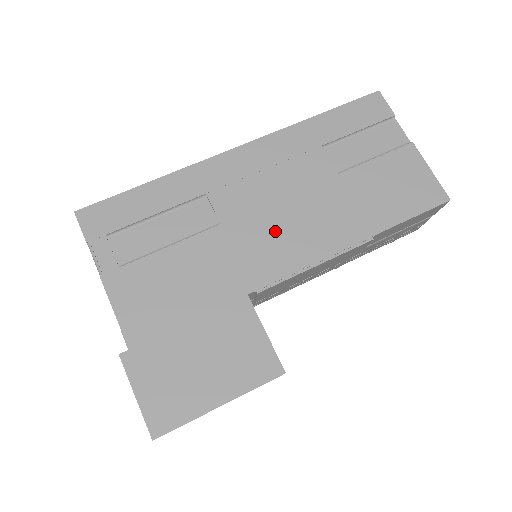
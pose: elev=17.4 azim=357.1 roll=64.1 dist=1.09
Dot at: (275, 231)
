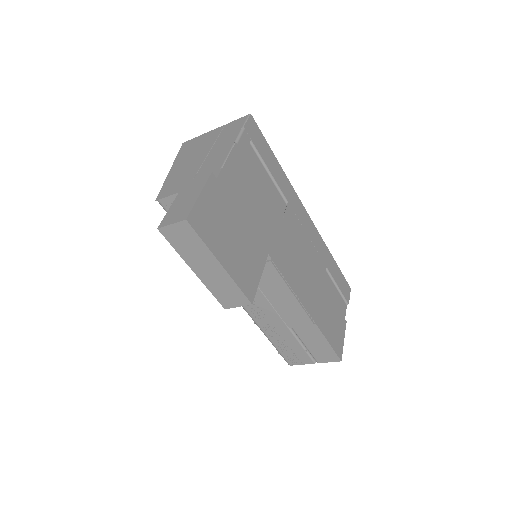
Dot at: (294, 257)
